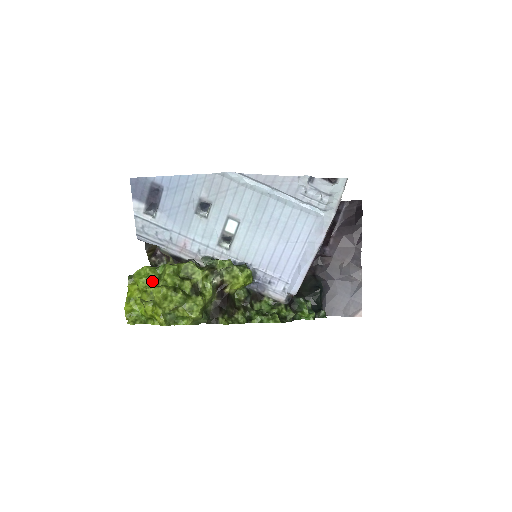
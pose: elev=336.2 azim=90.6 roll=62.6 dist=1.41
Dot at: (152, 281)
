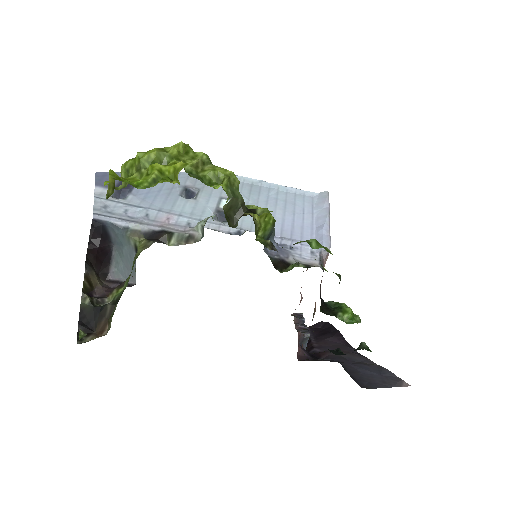
Dot at: occluded
